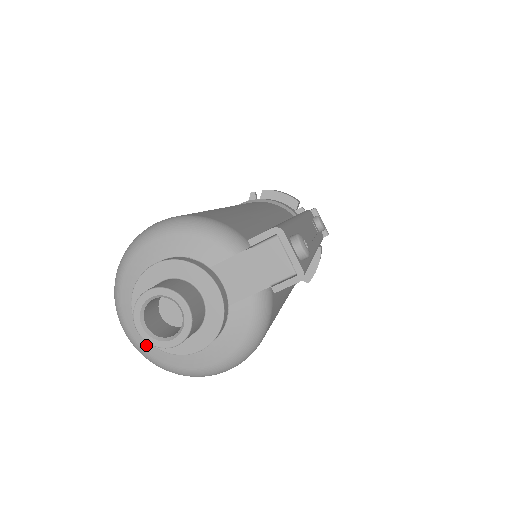
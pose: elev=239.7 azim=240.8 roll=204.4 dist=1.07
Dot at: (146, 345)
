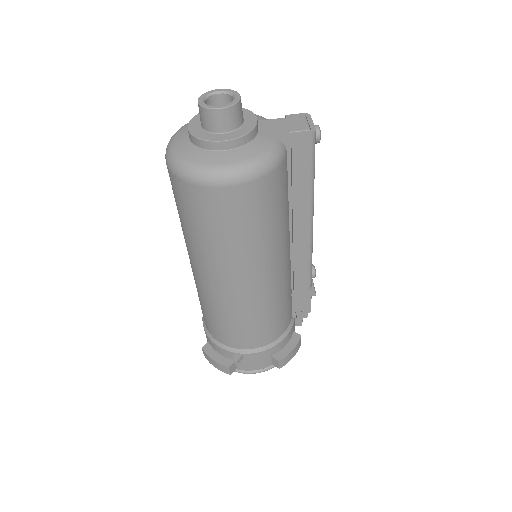
Dot at: (181, 148)
